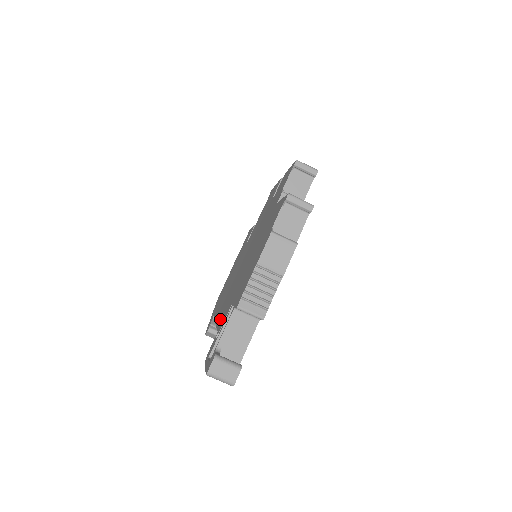
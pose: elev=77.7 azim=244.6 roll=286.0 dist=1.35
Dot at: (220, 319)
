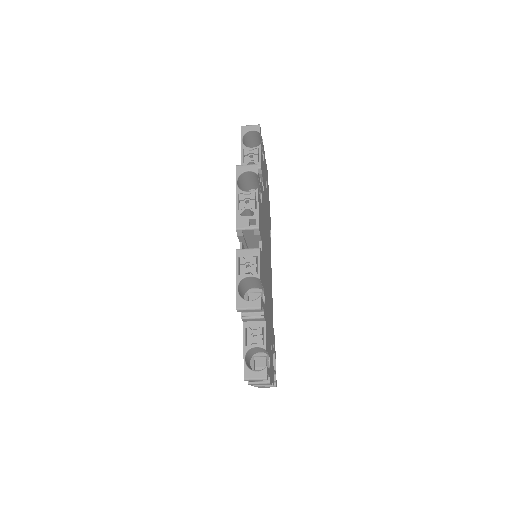
Dot at: occluded
